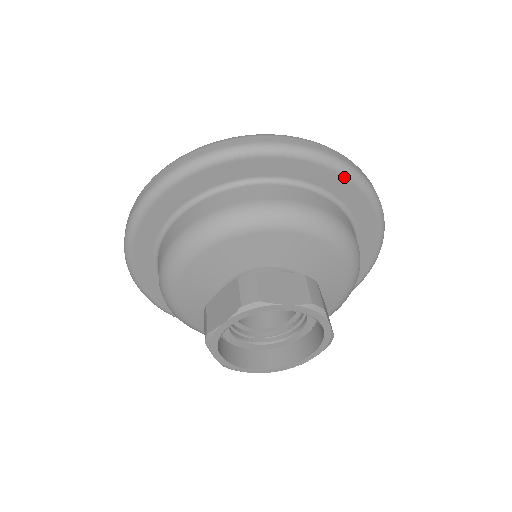
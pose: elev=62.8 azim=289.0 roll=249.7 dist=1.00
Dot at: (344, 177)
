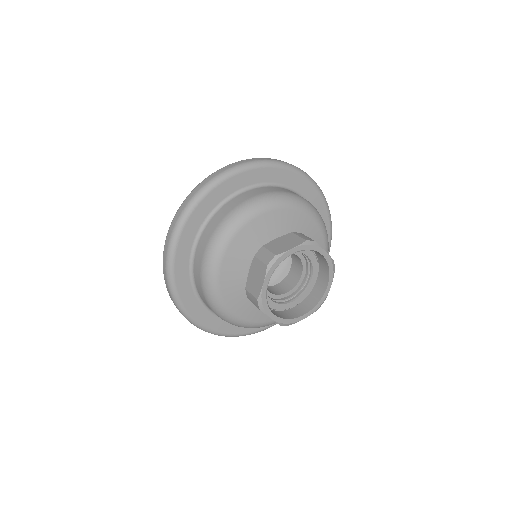
Dot at: (277, 168)
